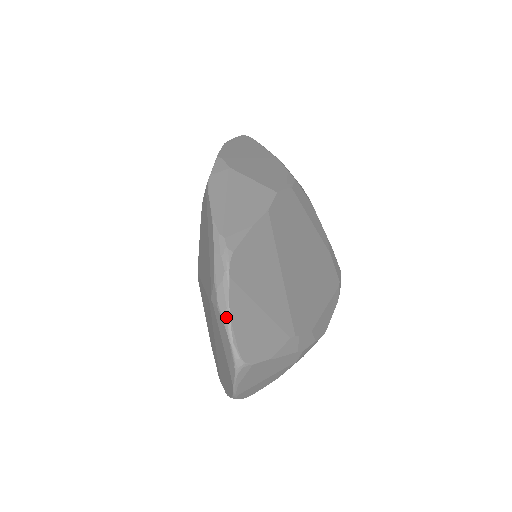
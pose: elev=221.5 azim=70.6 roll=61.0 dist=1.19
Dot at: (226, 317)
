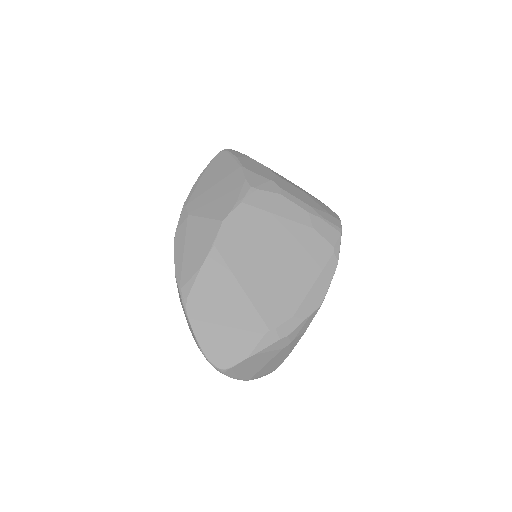
Dot at: (197, 345)
